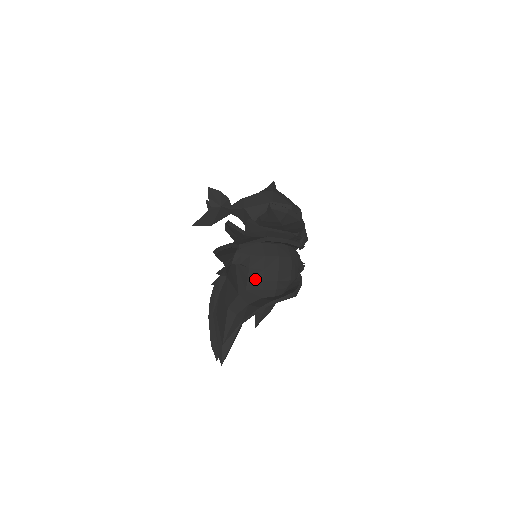
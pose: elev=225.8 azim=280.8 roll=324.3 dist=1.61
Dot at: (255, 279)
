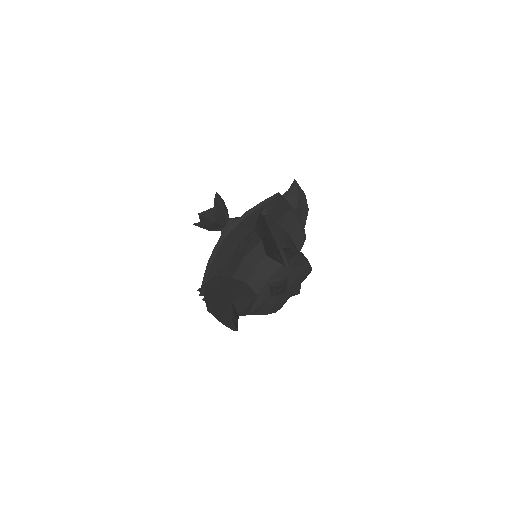
Dot at: occluded
